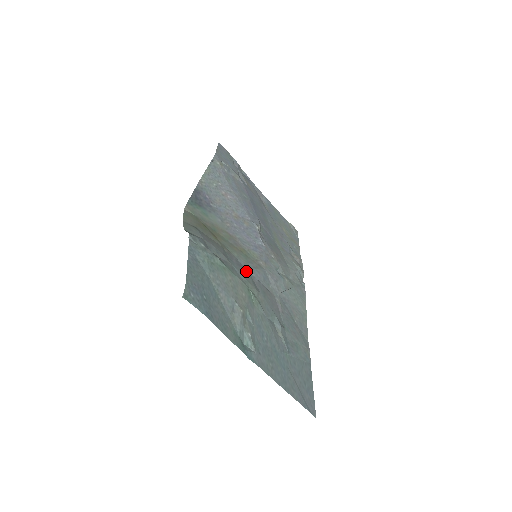
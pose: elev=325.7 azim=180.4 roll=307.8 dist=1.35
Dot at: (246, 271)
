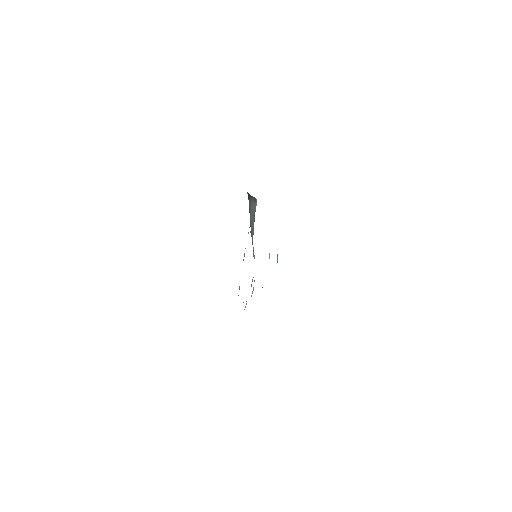
Dot at: occluded
